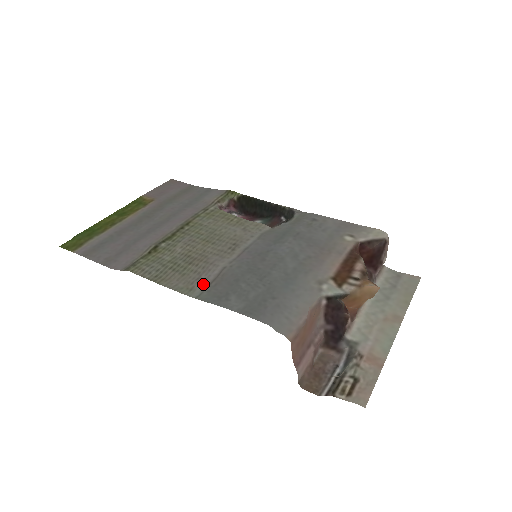
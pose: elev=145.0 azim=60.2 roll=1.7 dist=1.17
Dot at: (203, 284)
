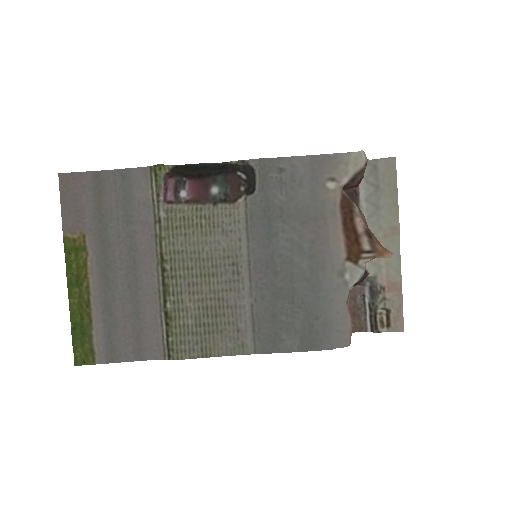
Dot at: (248, 334)
